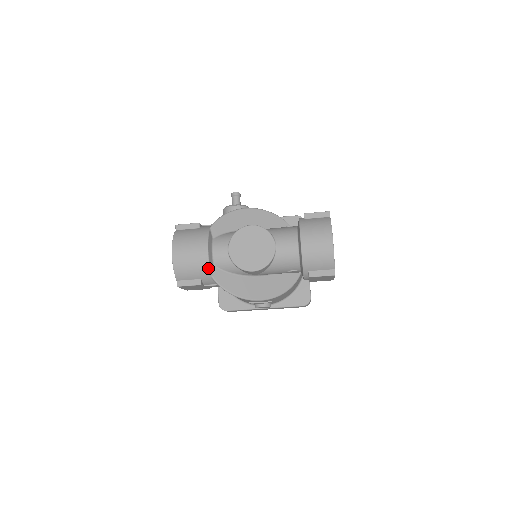
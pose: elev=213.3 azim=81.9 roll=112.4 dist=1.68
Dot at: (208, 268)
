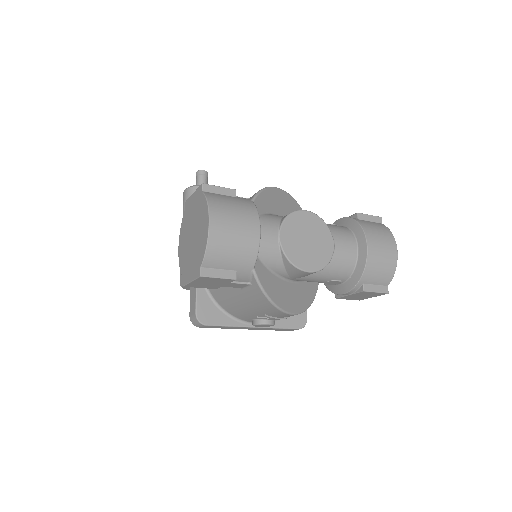
Dot at: (255, 256)
